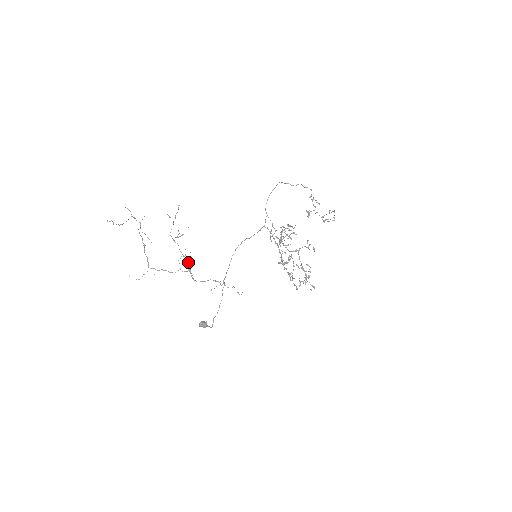
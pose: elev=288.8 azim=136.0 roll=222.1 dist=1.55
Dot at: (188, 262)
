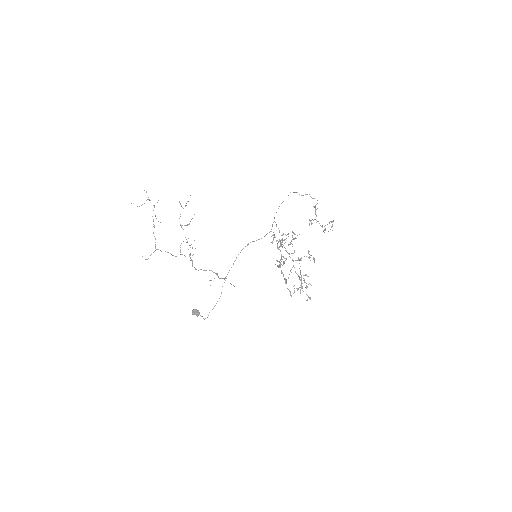
Dot at: occluded
